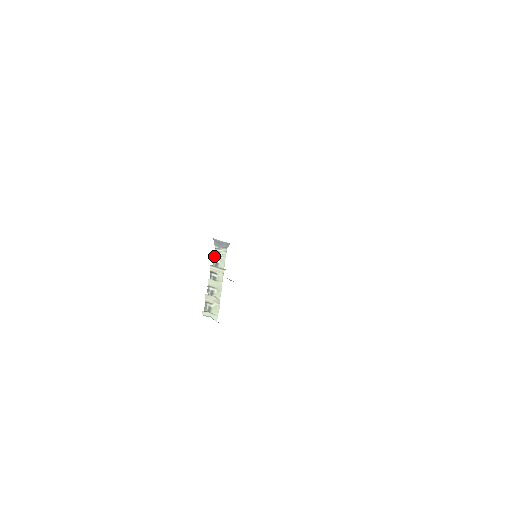
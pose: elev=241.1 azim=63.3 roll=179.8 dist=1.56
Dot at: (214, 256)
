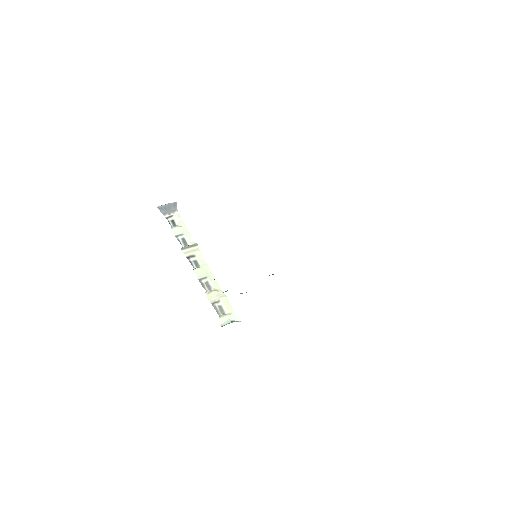
Dot at: (174, 232)
